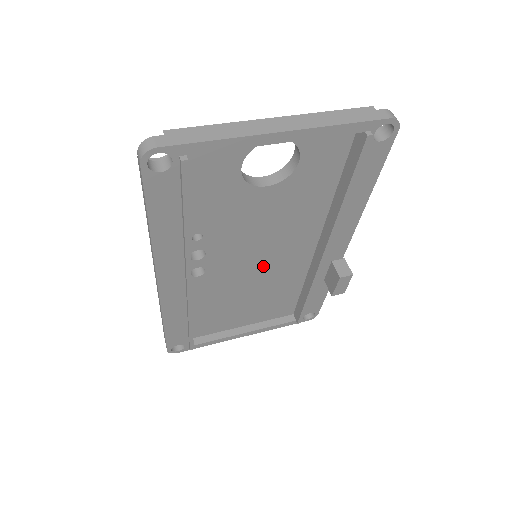
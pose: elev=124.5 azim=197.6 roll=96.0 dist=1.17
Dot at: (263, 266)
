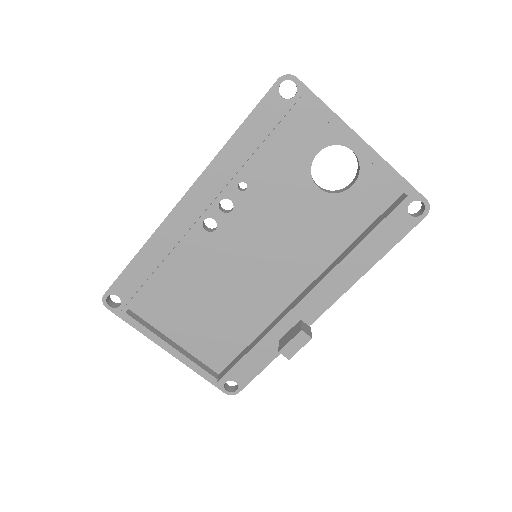
Dot at: (251, 274)
